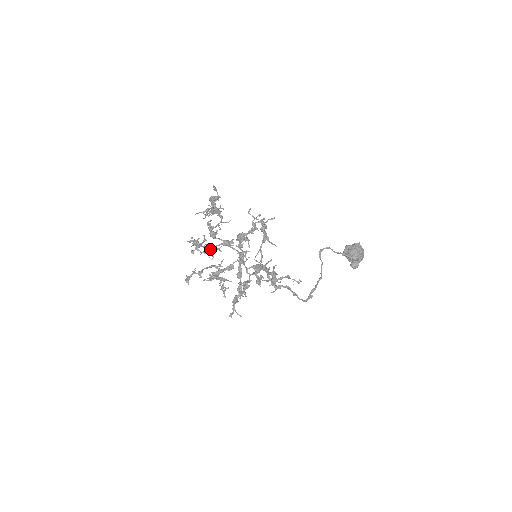
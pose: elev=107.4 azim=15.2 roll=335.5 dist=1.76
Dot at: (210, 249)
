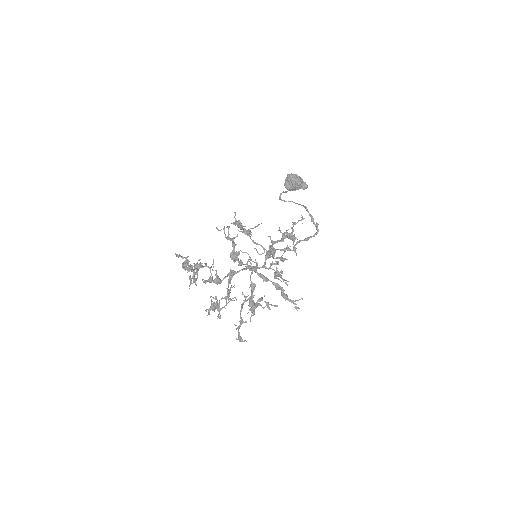
Dot at: (228, 294)
